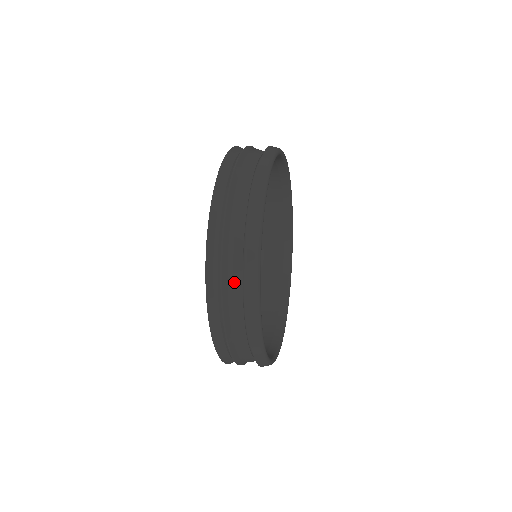
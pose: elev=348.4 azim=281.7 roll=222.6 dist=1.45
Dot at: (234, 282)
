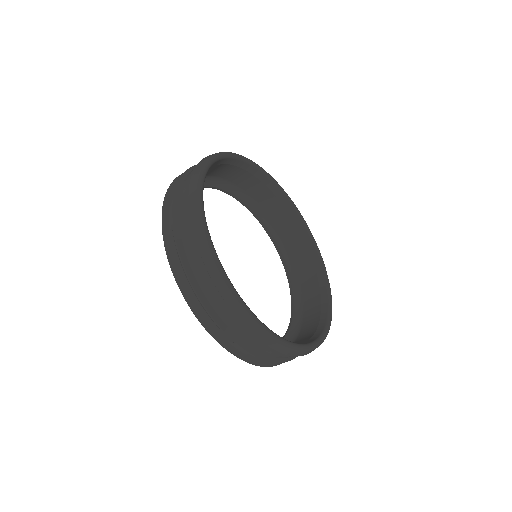
Dot at: occluded
